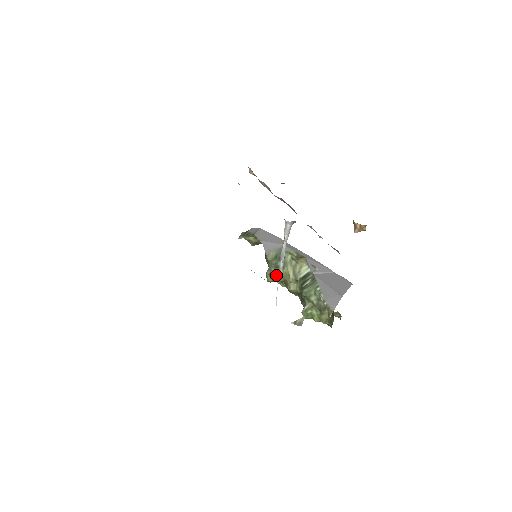
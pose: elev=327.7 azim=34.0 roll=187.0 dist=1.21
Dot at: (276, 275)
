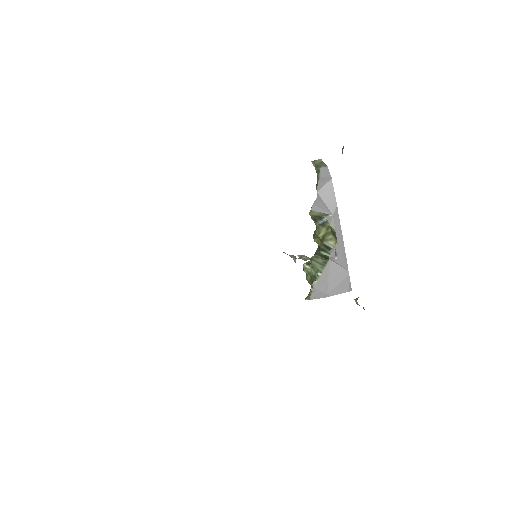
Dot at: occluded
